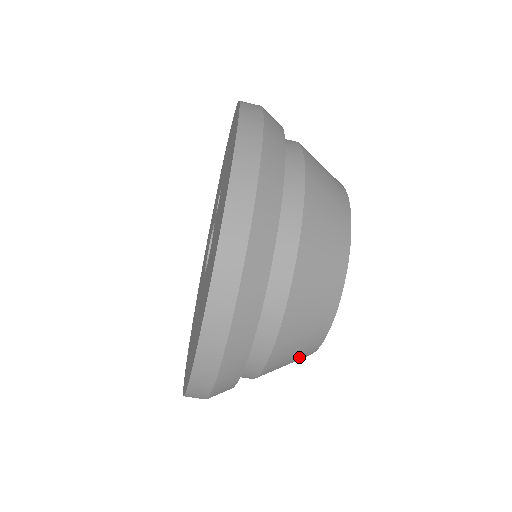
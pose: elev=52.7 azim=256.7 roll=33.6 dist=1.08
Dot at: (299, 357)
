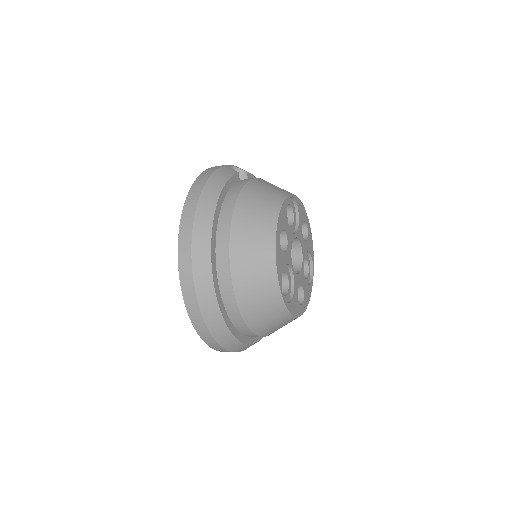
Dot at: occluded
